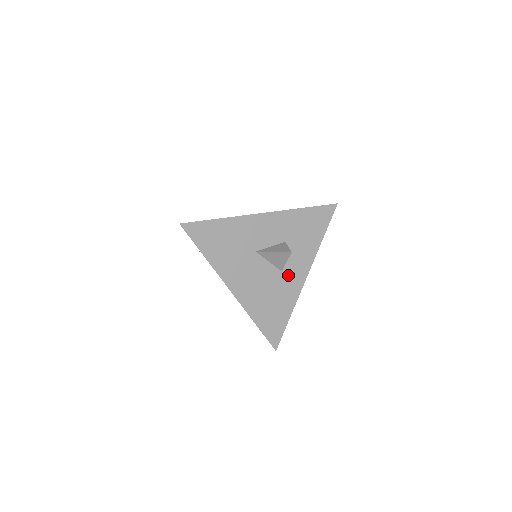
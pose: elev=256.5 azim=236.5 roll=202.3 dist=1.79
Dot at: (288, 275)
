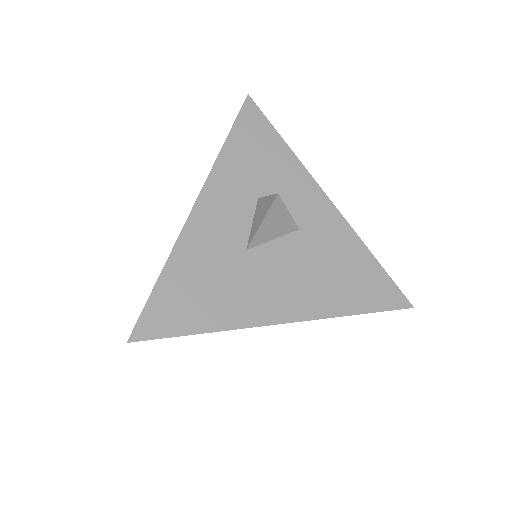
Dot at: (310, 223)
